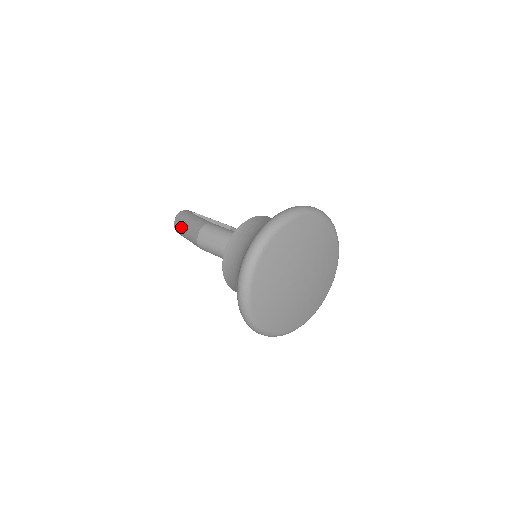
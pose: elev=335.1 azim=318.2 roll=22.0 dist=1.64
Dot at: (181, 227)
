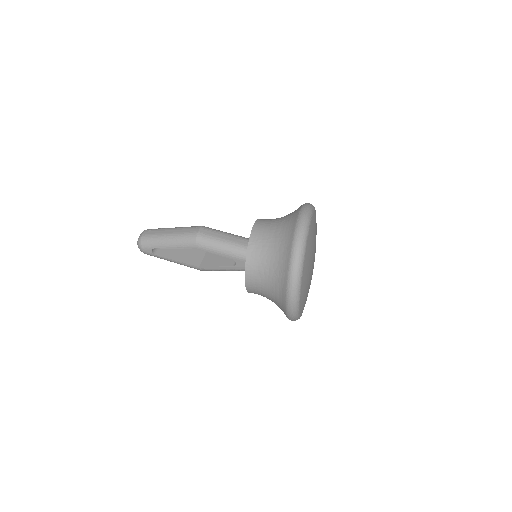
Dot at: (160, 233)
